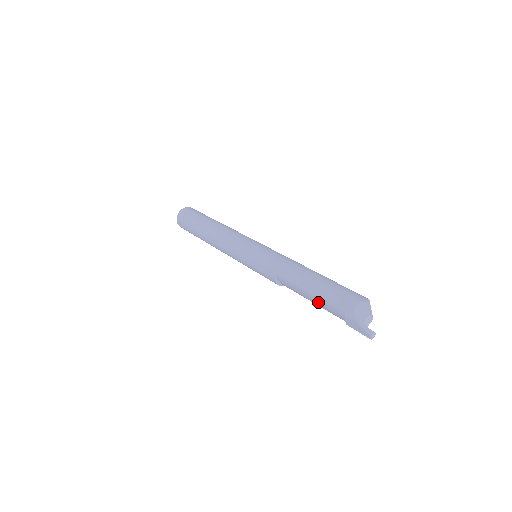
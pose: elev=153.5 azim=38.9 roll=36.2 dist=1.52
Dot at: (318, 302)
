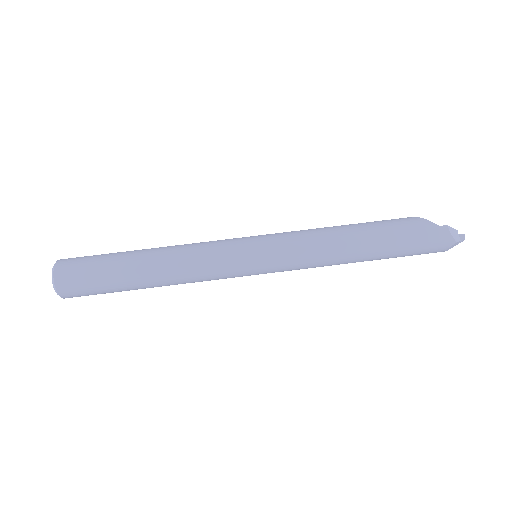
Dot at: occluded
